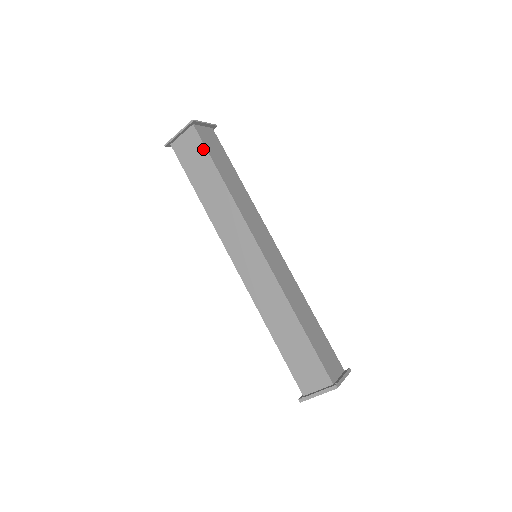
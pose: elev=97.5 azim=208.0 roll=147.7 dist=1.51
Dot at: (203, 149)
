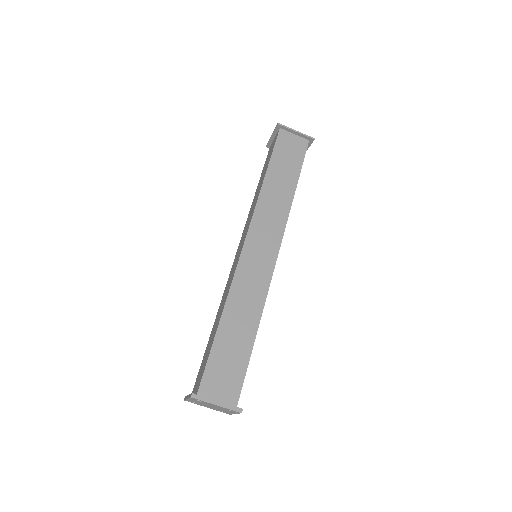
Dot at: (273, 149)
